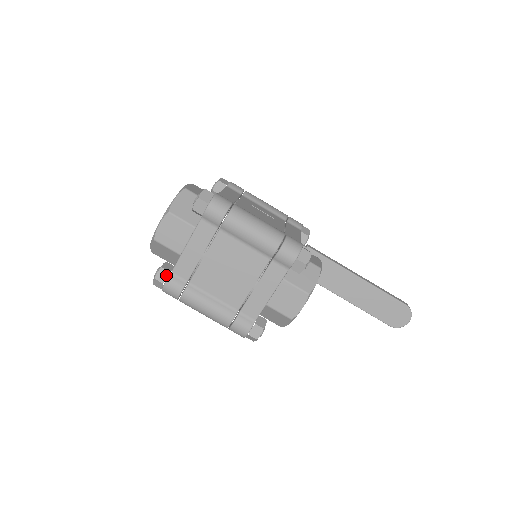
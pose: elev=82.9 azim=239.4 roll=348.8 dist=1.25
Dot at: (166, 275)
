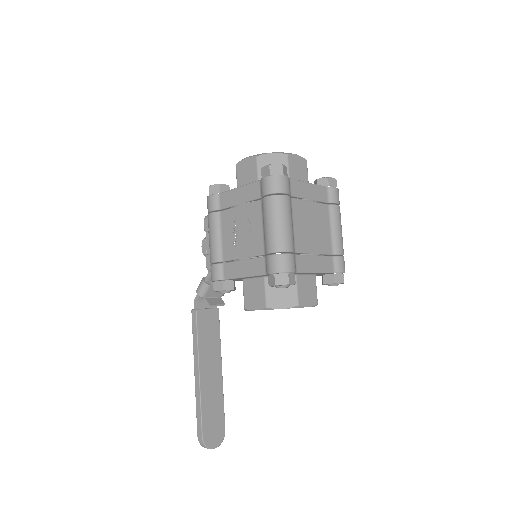
Dot at: (286, 174)
